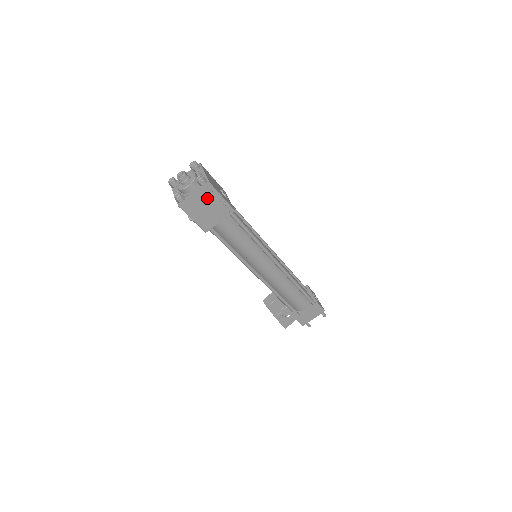
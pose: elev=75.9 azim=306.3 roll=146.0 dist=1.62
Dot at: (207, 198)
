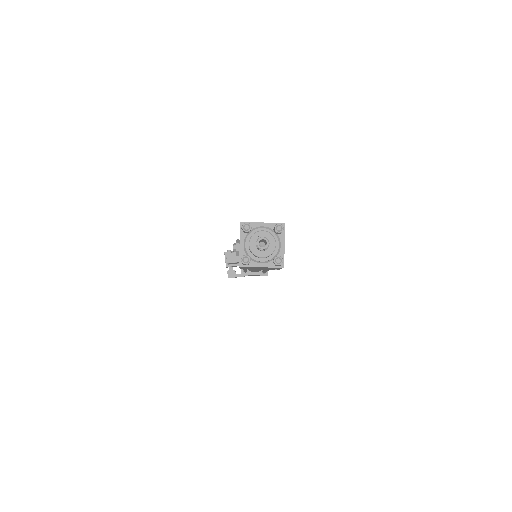
Dot at: occluded
